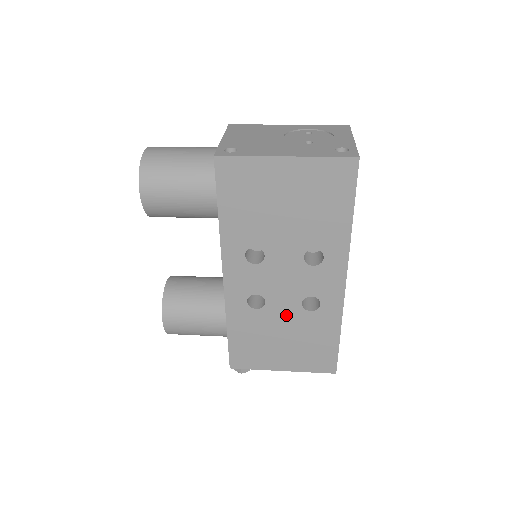
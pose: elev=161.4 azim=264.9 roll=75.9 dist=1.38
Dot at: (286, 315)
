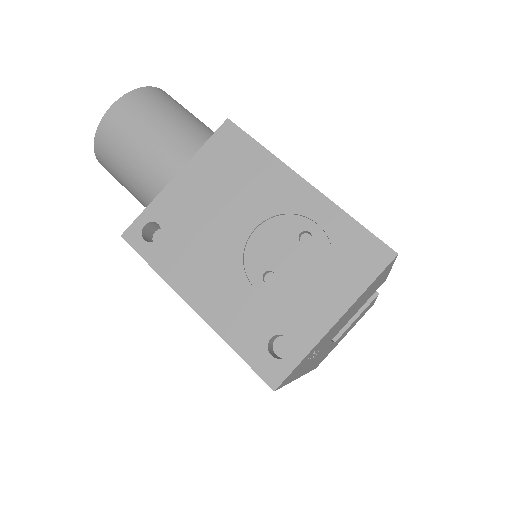
Dot at: occluded
